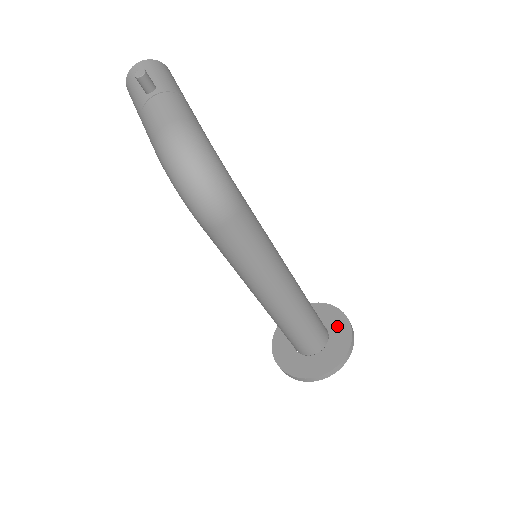
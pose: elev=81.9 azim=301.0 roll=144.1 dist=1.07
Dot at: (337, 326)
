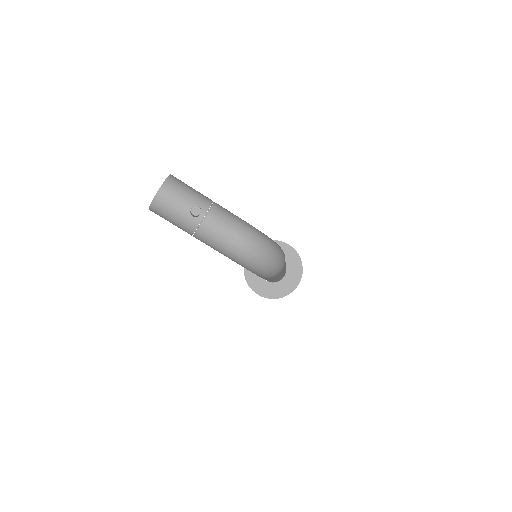
Dot at: (285, 253)
